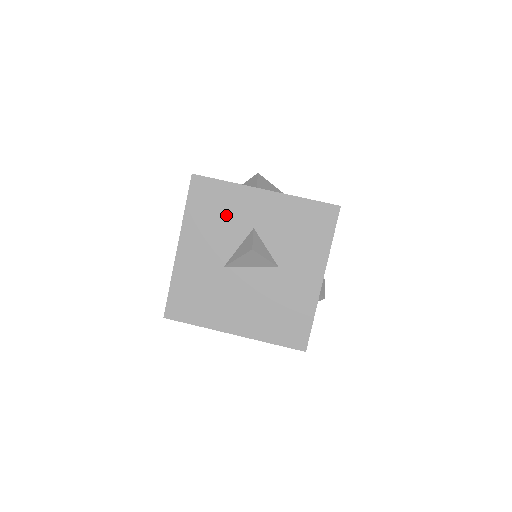
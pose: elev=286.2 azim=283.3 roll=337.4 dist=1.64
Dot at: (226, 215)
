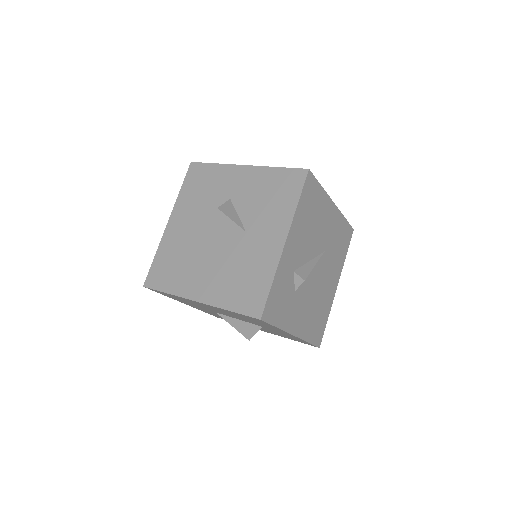
Dot at: (210, 191)
